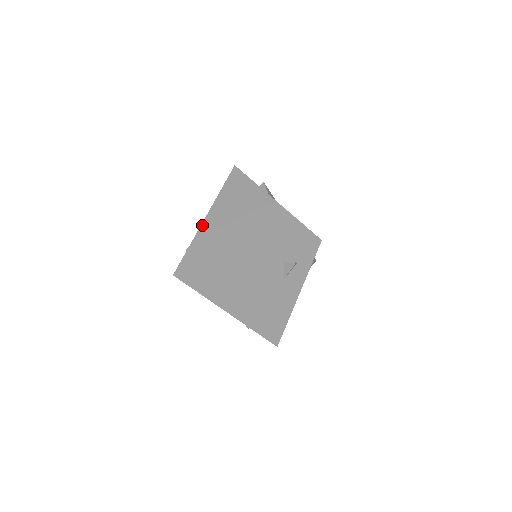
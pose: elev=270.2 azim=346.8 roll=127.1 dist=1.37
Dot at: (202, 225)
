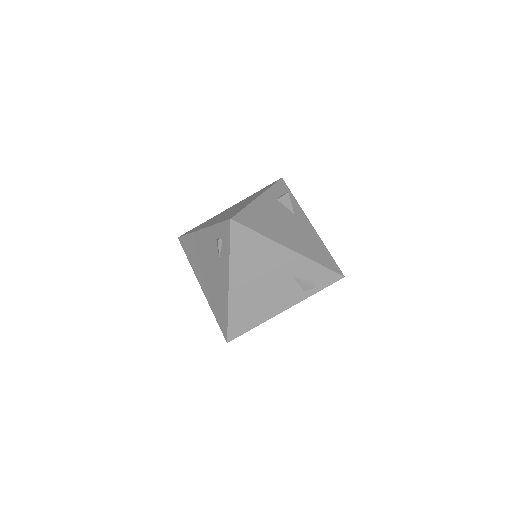
Dot at: (221, 212)
